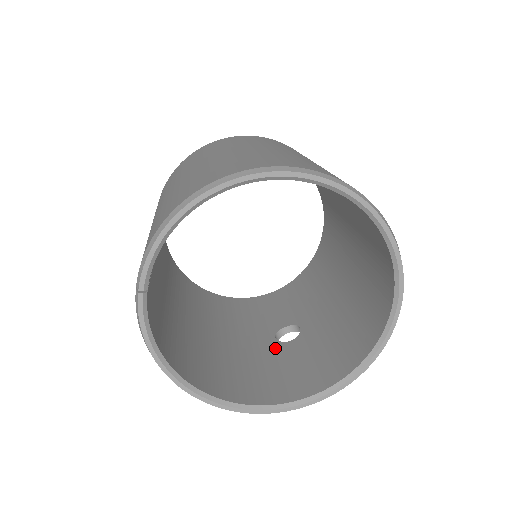
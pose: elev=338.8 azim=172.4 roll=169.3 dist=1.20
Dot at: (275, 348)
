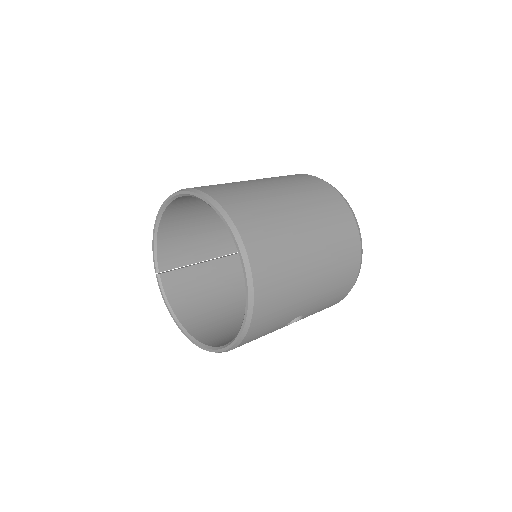
Dot at: occluded
